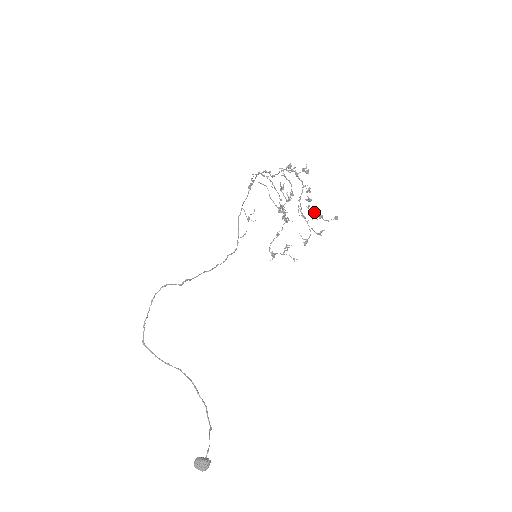
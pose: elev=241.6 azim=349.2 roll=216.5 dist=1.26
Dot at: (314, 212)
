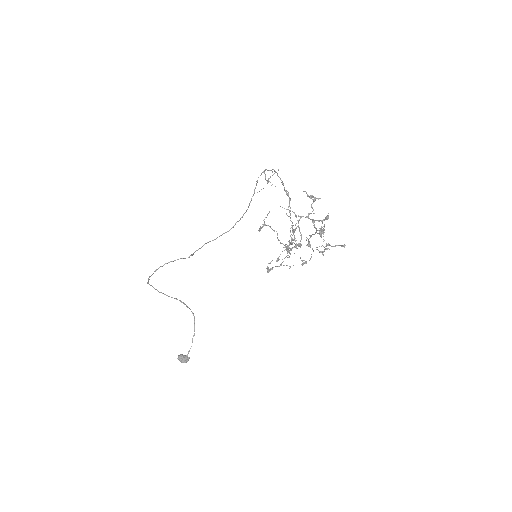
Dot at: occluded
